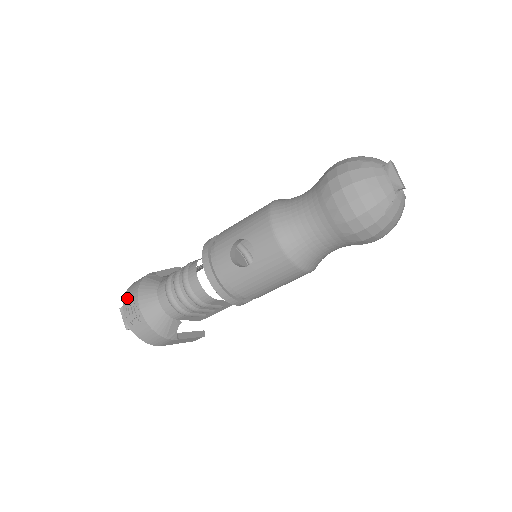
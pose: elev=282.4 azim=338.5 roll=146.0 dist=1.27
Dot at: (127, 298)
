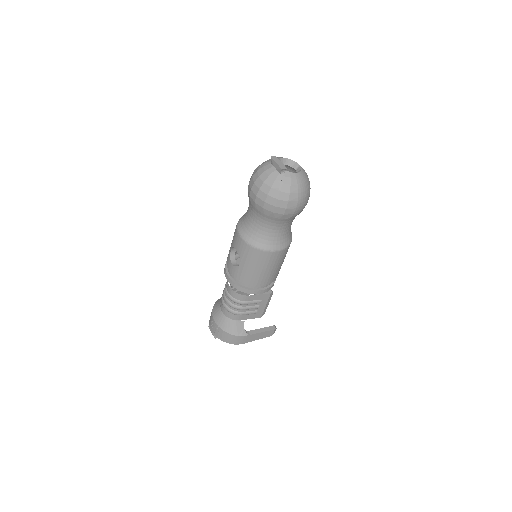
Dot at: (210, 318)
